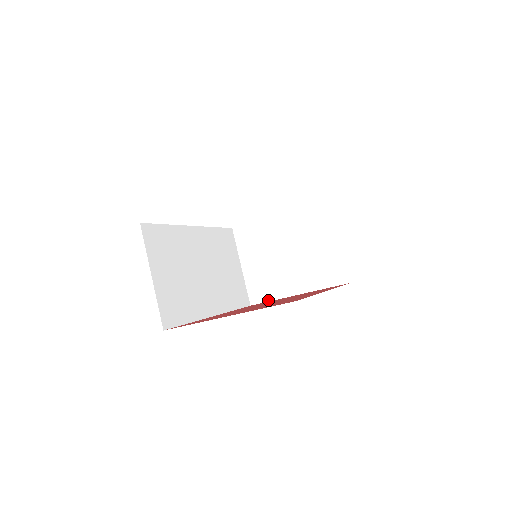
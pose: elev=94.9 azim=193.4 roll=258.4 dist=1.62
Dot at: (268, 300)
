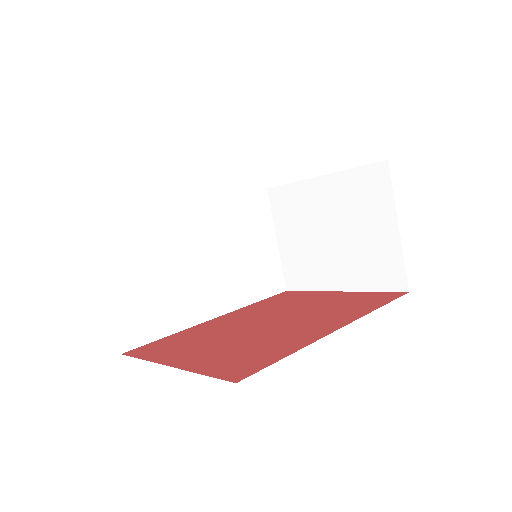
Dot at: (305, 289)
